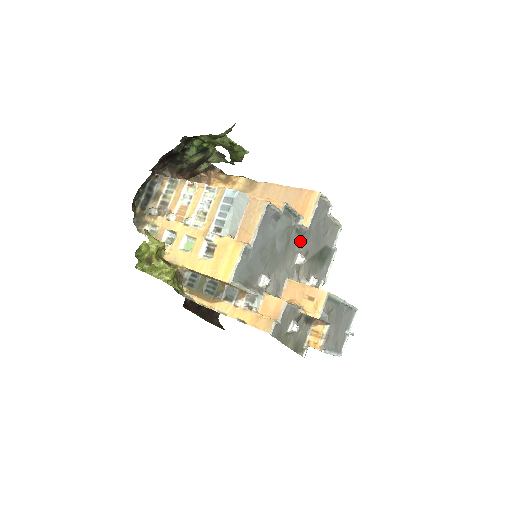
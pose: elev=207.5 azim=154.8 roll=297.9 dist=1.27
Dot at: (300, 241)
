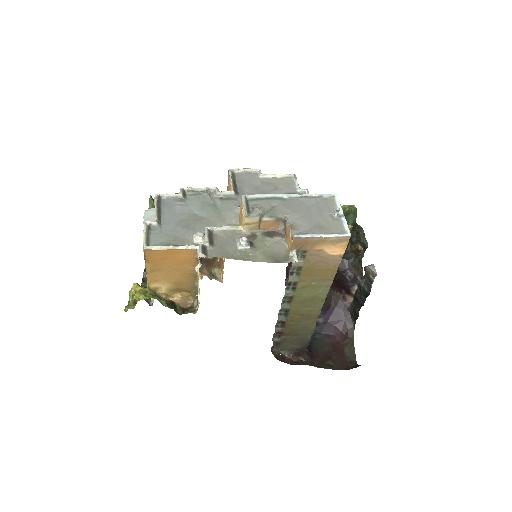
Dot at: (235, 203)
